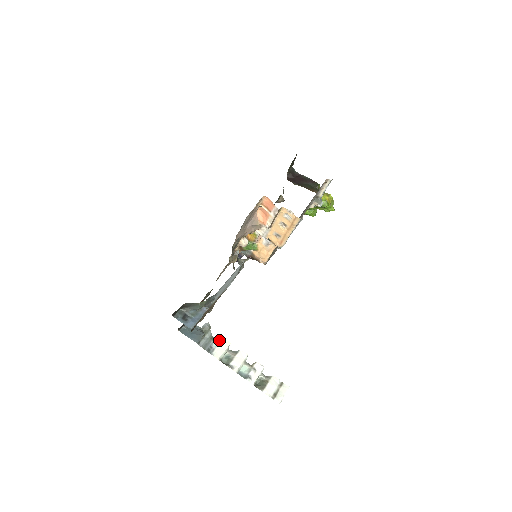
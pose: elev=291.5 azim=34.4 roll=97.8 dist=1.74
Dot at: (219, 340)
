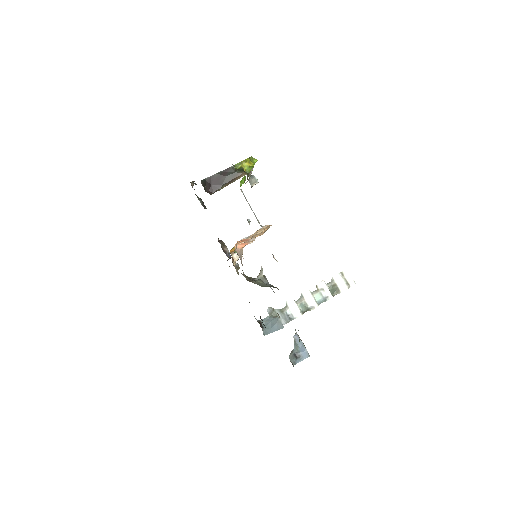
Dot at: (286, 306)
